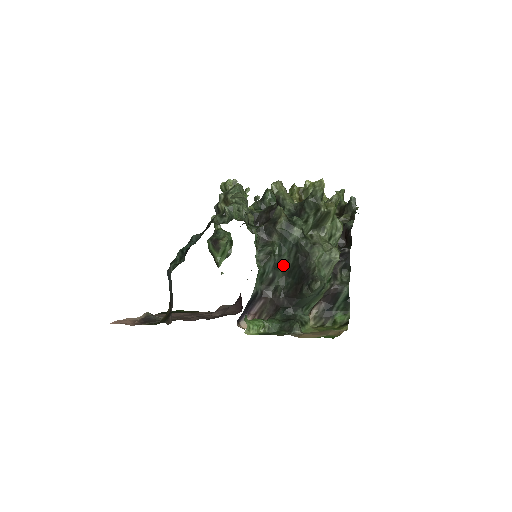
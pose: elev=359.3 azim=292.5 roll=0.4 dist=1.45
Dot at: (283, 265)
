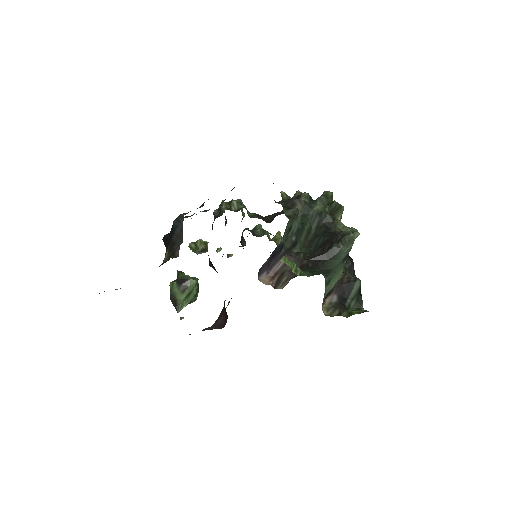
Dot at: (305, 233)
